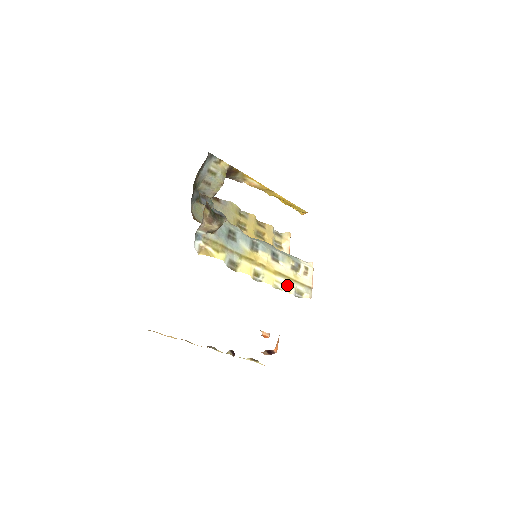
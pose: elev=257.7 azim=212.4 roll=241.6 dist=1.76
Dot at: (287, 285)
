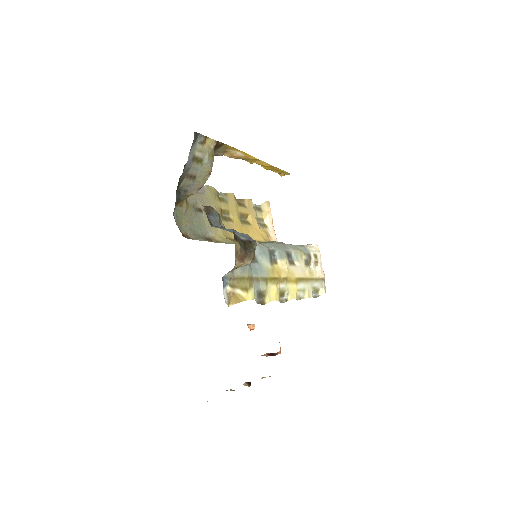
Dot at: (307, 289)
